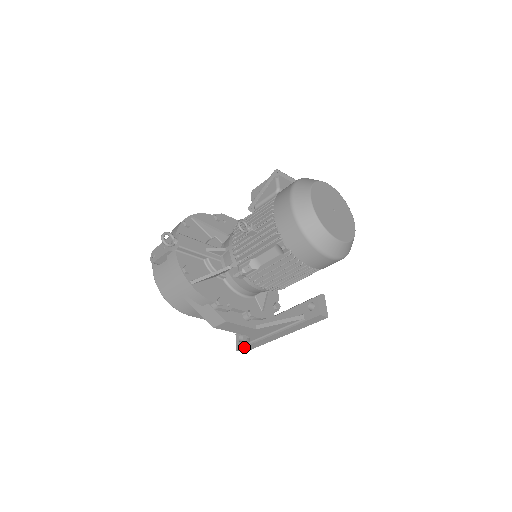
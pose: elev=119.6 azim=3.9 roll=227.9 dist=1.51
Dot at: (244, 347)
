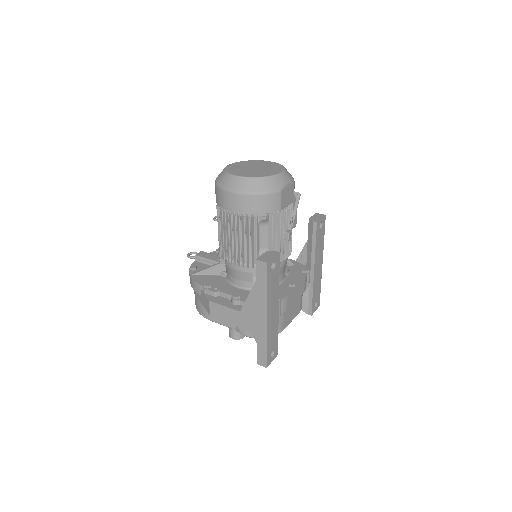
Dot at: (257, 354)
